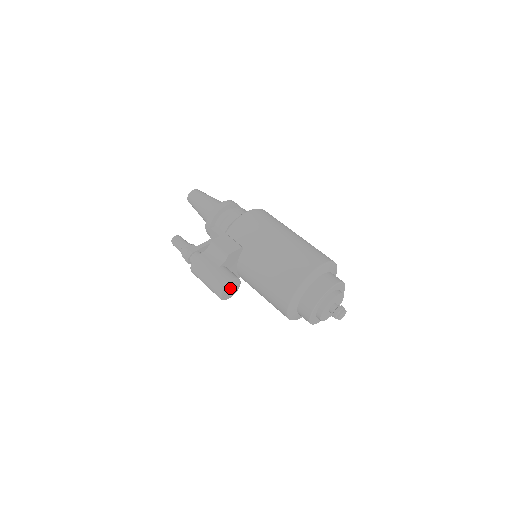
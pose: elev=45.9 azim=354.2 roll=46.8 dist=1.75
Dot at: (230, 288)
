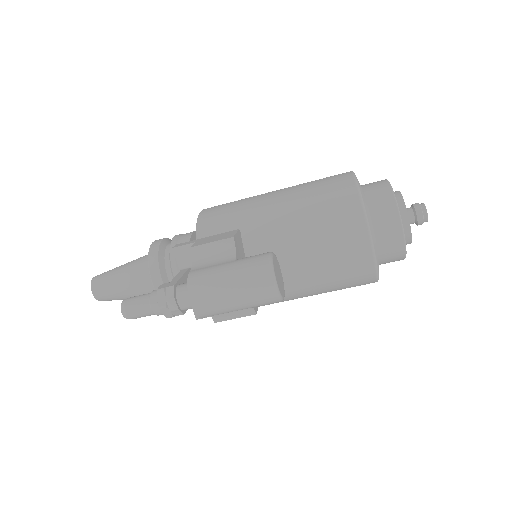
Dot at: (276, 272)
